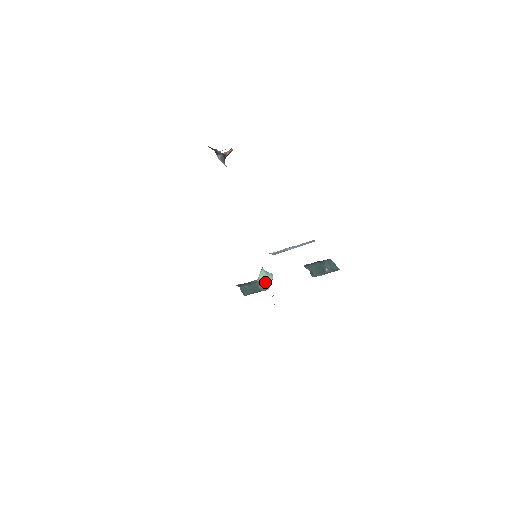
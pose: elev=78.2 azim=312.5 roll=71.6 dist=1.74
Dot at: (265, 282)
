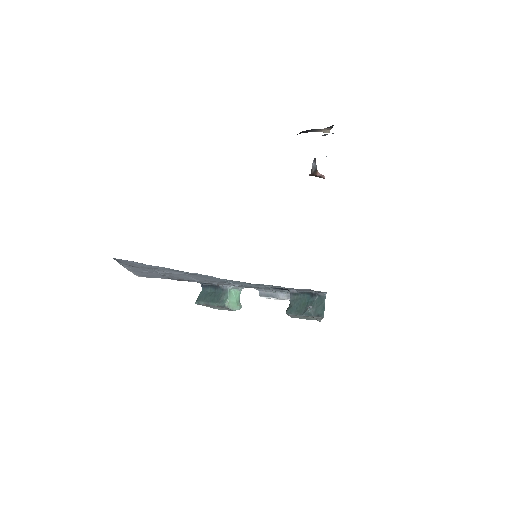
Dot at: (231, 300)
